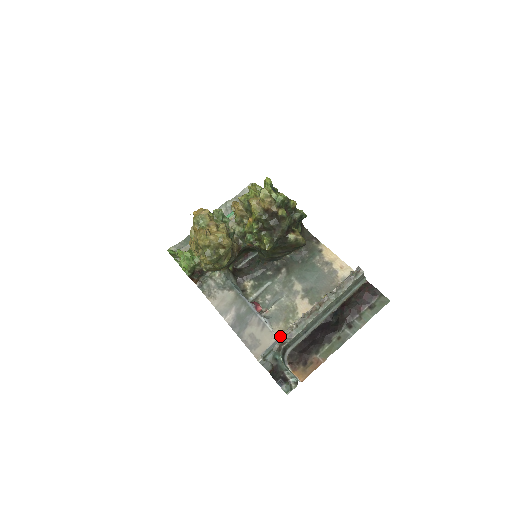
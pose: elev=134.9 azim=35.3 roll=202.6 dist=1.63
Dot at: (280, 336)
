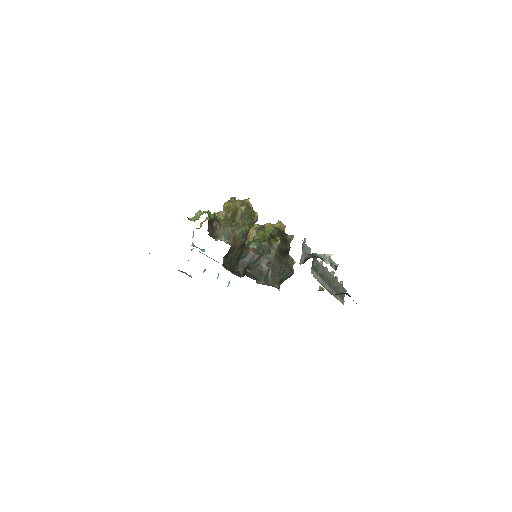
Dot at: (310, 252)
